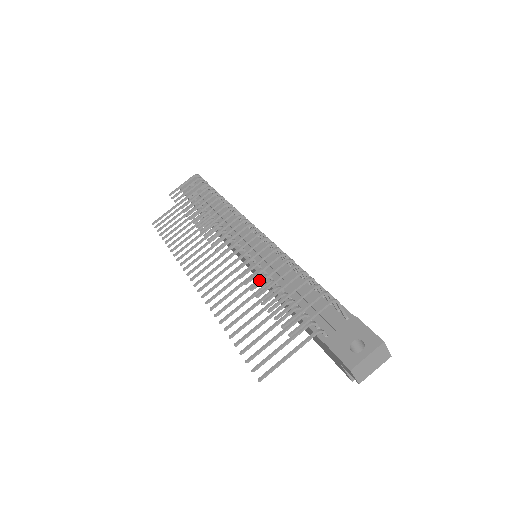
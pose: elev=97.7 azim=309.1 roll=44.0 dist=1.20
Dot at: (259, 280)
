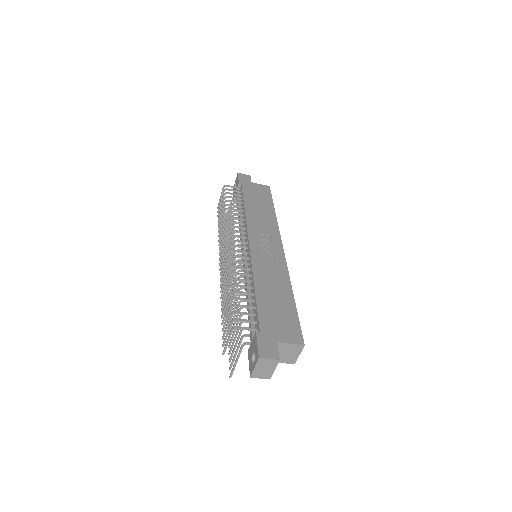
Dot at: (236, 294)
